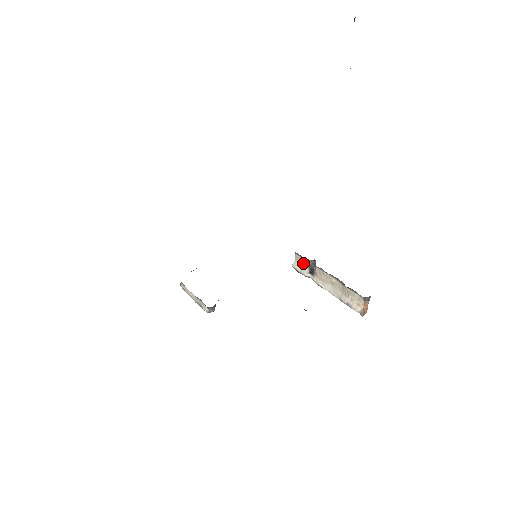
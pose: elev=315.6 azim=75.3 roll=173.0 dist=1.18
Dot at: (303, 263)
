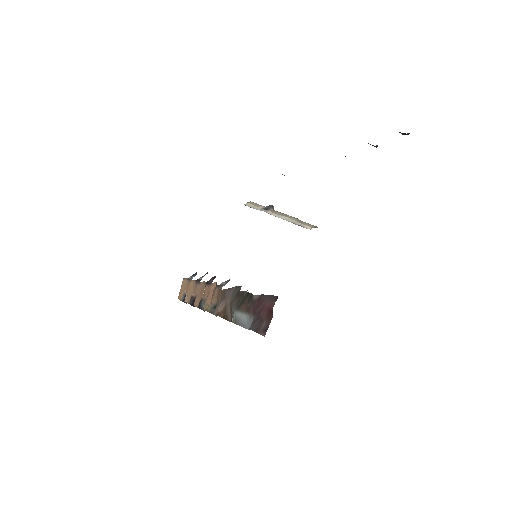
Dot at: (258, 206)
